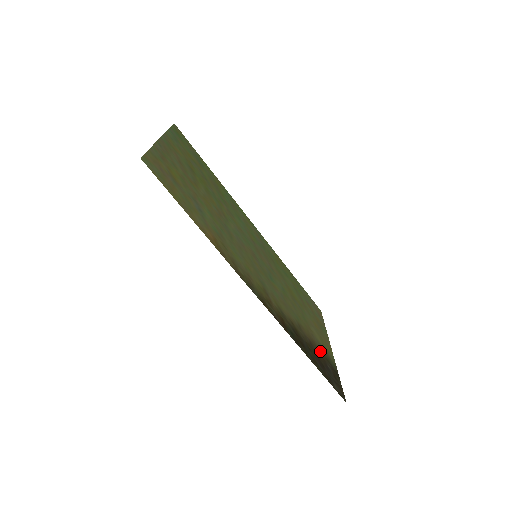
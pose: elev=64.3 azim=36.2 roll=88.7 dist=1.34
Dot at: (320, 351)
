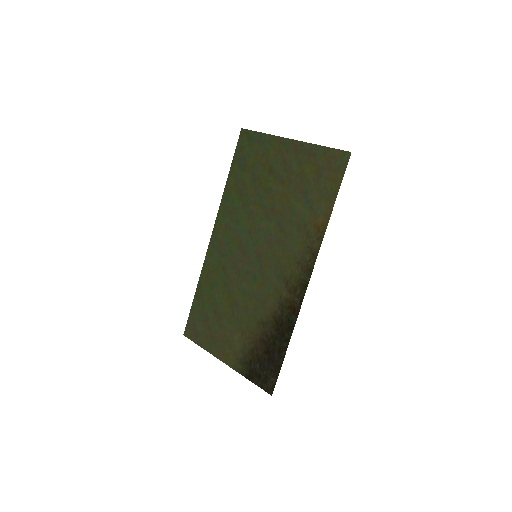
Dot at: (253, 352)
